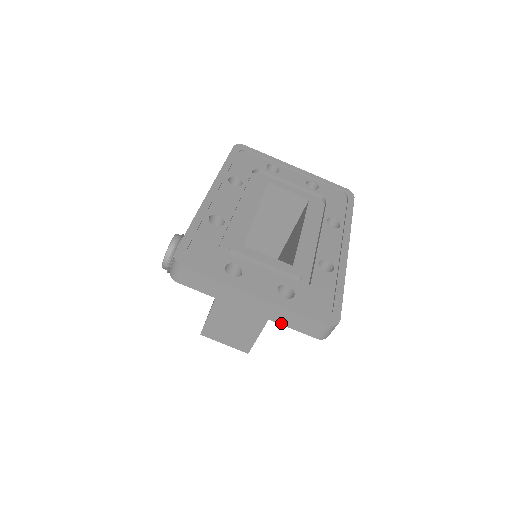
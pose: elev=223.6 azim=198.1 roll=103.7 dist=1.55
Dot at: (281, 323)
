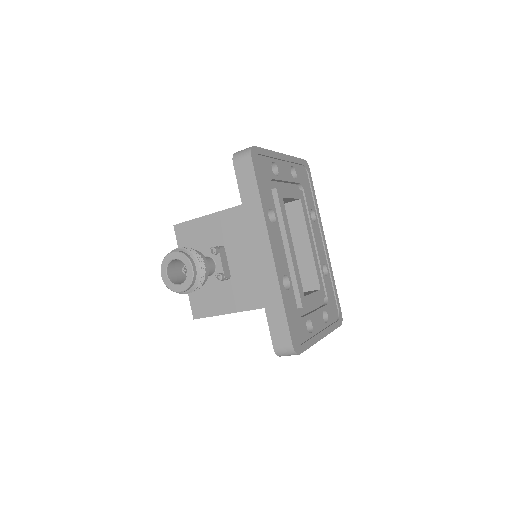
Dot at: occluded
